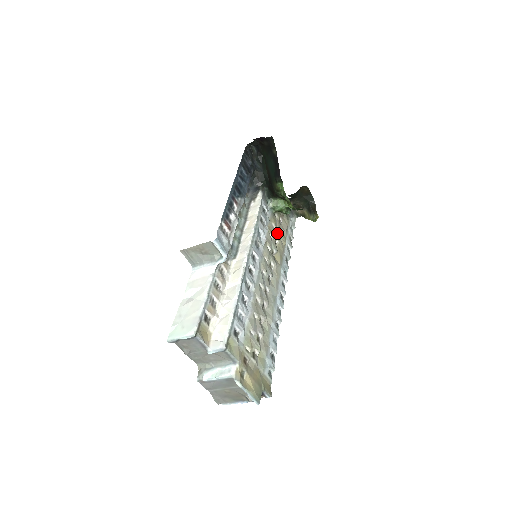
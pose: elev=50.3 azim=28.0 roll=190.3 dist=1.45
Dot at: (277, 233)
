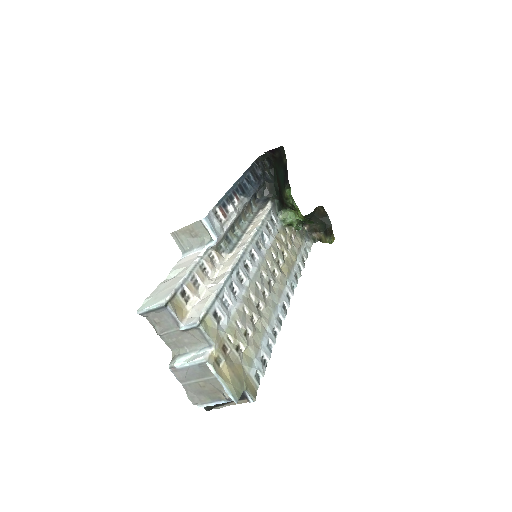
Dot at: (286, 246)
